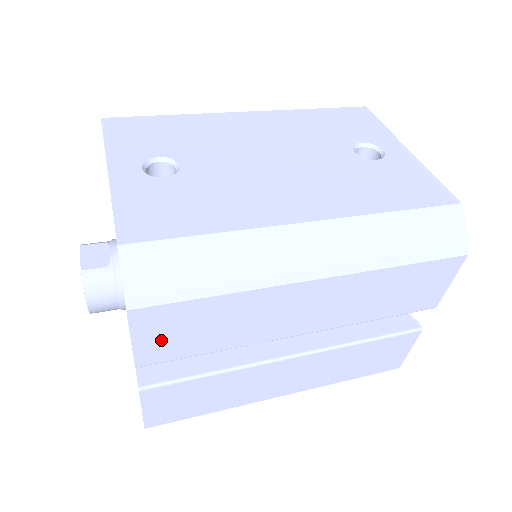
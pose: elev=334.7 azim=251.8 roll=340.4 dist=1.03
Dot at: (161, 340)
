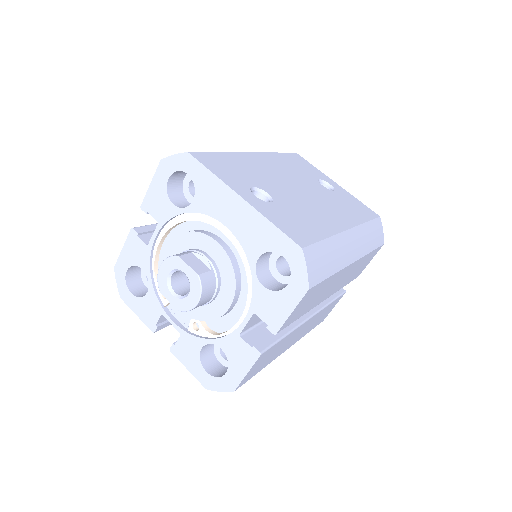
Dot at: (298, 310)
